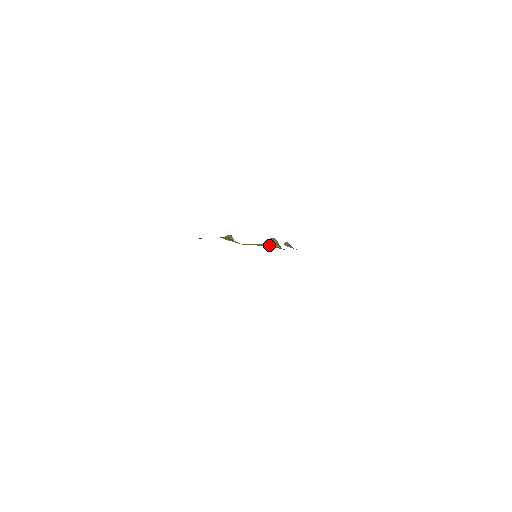
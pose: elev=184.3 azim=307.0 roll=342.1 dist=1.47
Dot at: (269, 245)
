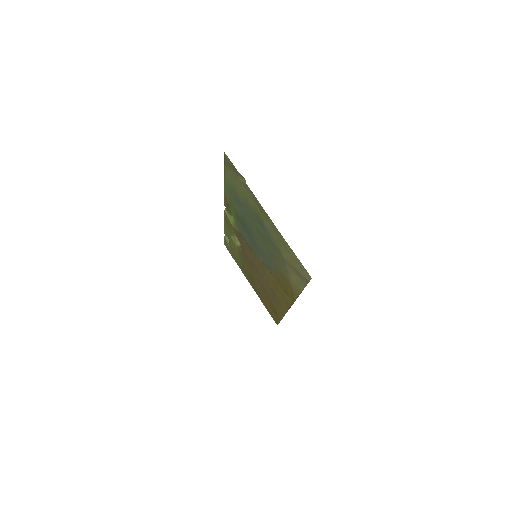
Dot at: (233, 236)
